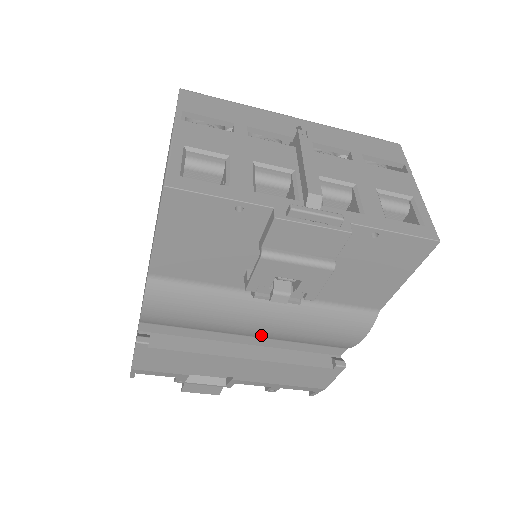
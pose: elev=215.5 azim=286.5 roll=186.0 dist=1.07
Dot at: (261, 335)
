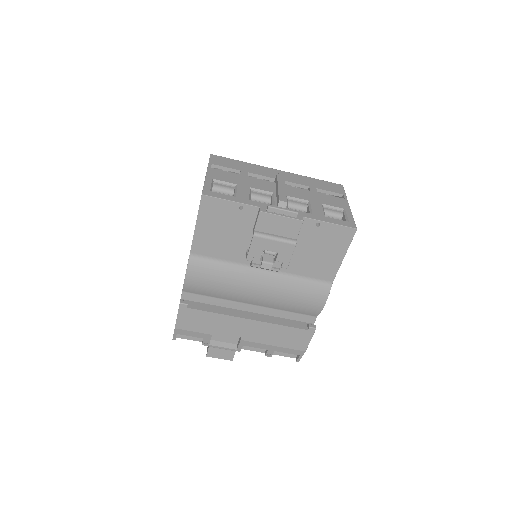
Dot at: (258, 302)
